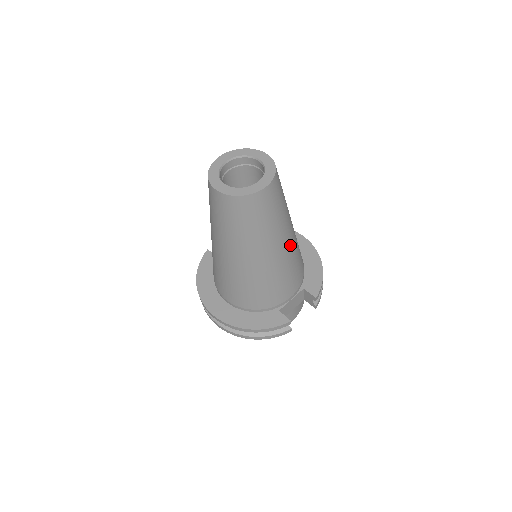
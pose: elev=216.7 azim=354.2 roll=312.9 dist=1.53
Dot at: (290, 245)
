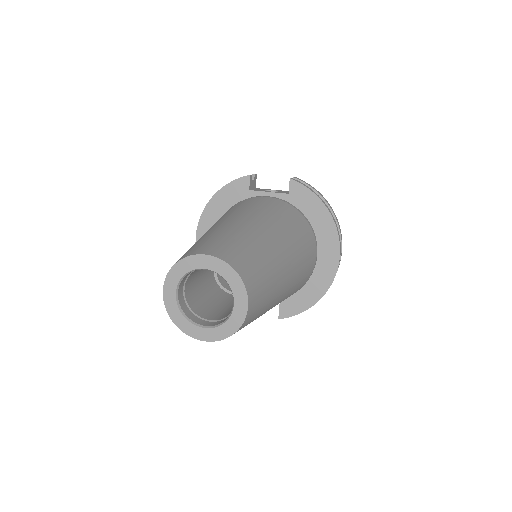
Dot at: occluded
